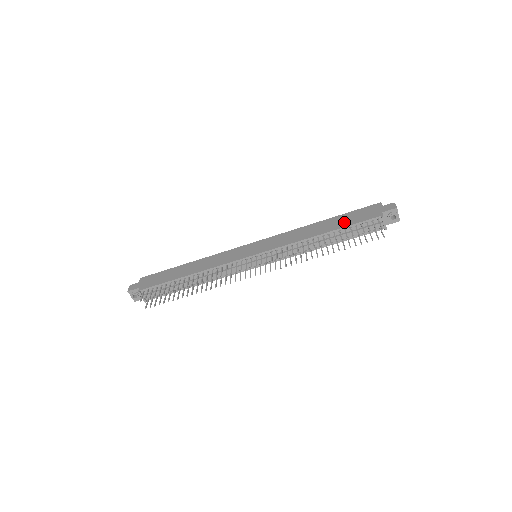
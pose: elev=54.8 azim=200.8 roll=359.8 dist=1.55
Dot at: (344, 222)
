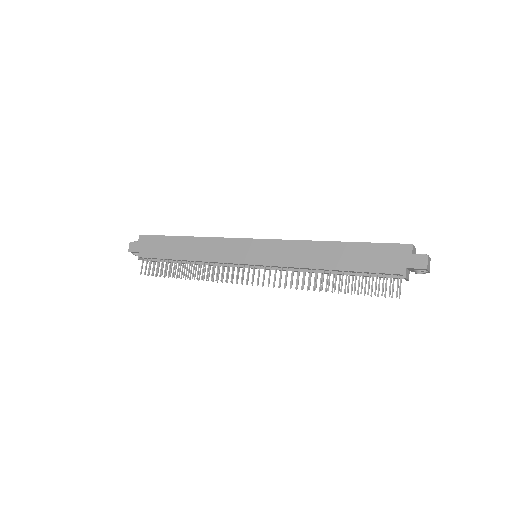
Dot at: (358, 261)
